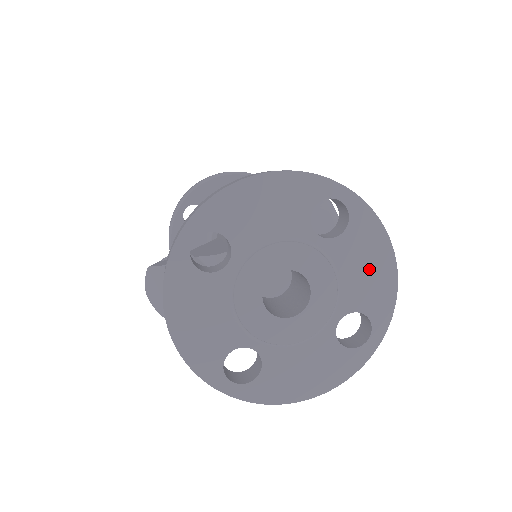
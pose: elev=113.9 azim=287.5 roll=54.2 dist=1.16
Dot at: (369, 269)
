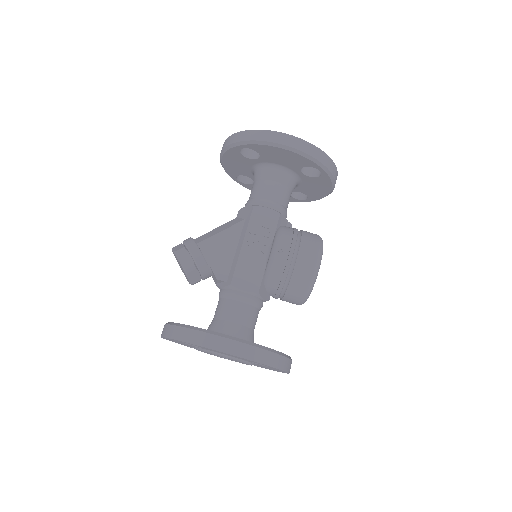
Dot at: occluded
